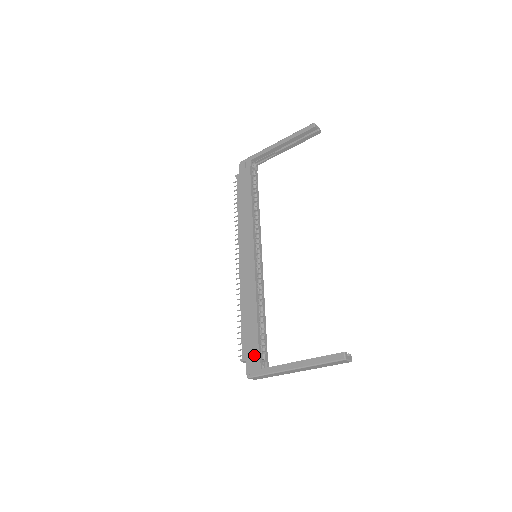
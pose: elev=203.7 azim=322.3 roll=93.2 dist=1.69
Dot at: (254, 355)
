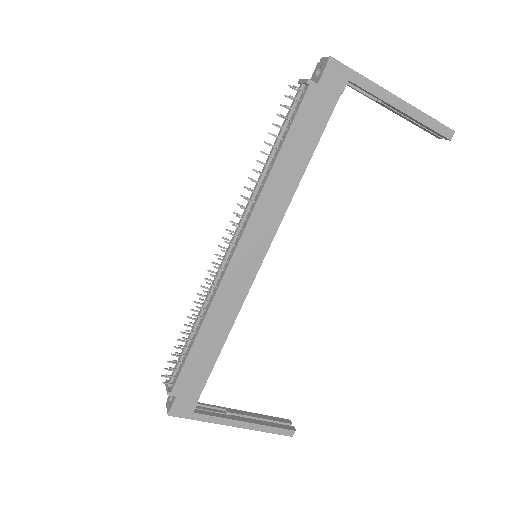
Dot at: (193, 396)
